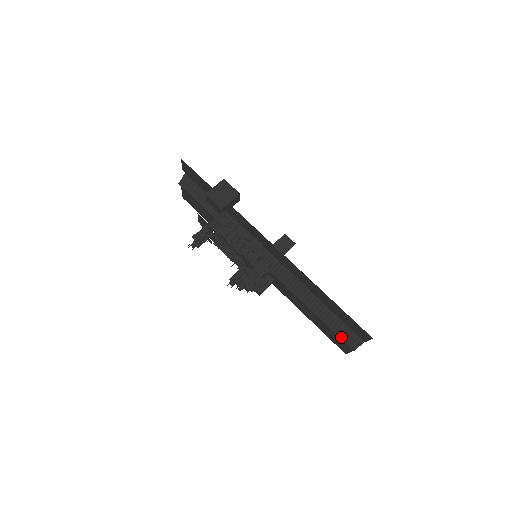
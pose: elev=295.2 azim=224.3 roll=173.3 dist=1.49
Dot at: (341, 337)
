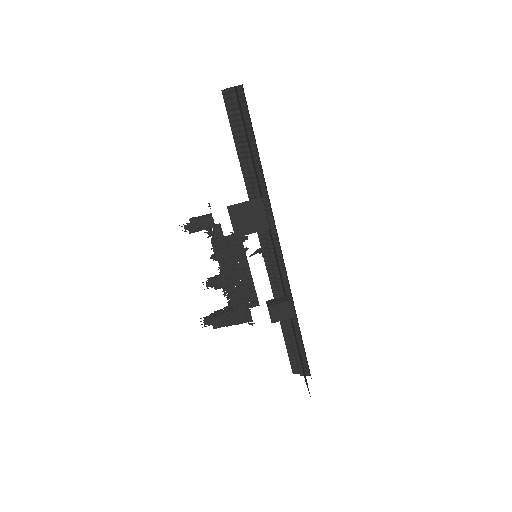
Dot at: (290, 358)
